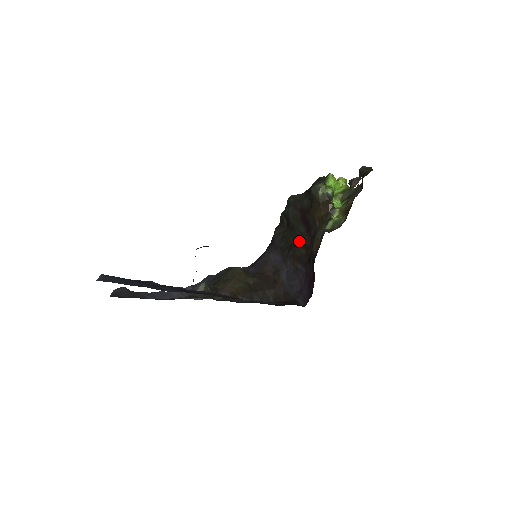
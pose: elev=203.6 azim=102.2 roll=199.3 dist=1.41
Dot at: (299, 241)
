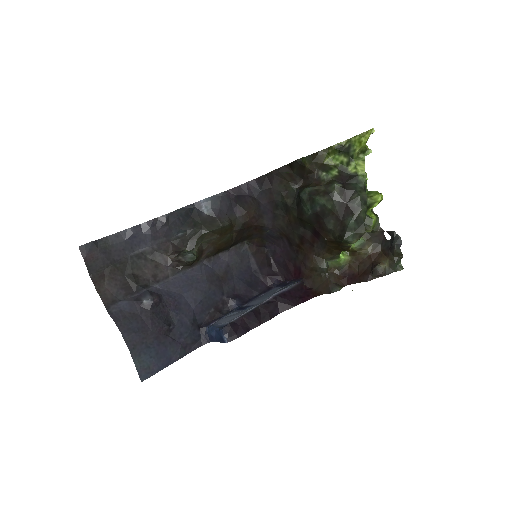
Dot at: (299, 234)
